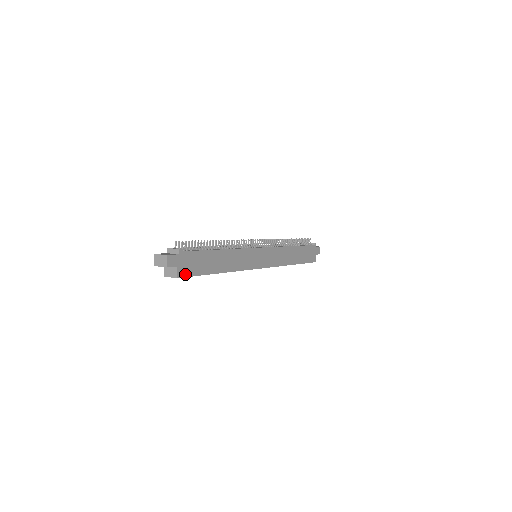
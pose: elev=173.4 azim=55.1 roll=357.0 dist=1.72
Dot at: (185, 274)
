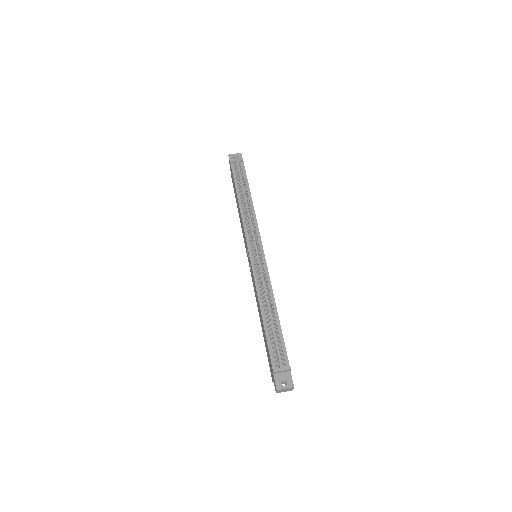
Dot at: occluded
